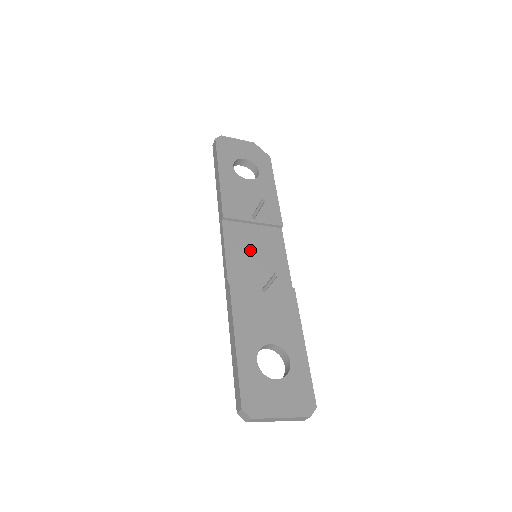
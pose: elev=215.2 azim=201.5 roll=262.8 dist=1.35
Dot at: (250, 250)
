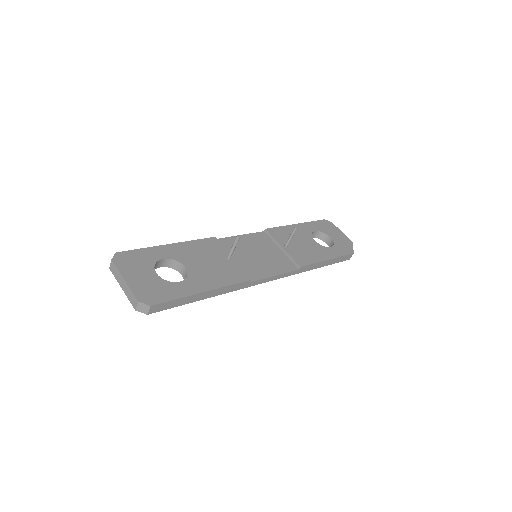
Dot at: (256, 250)
